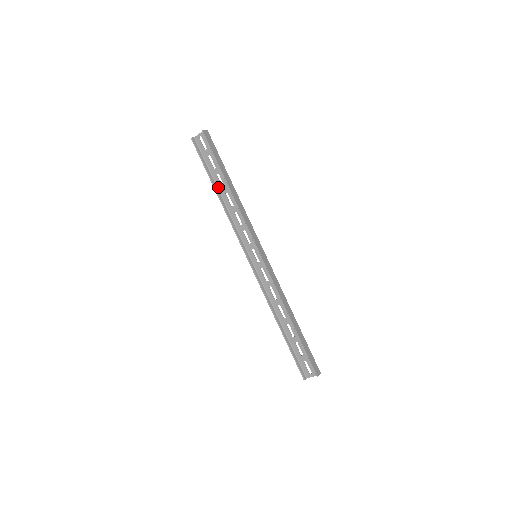
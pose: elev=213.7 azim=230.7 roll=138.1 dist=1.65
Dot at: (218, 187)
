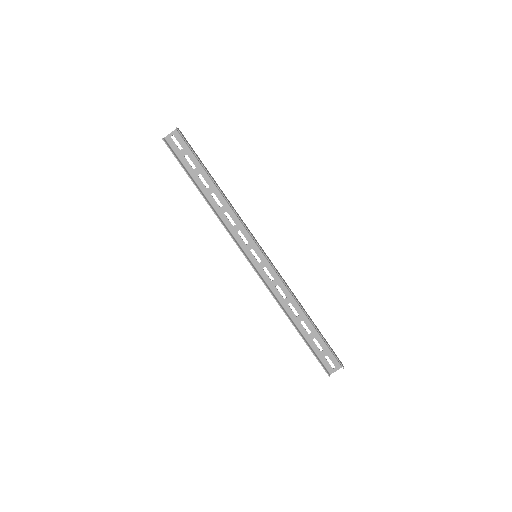
Dot at: (201, 189)
